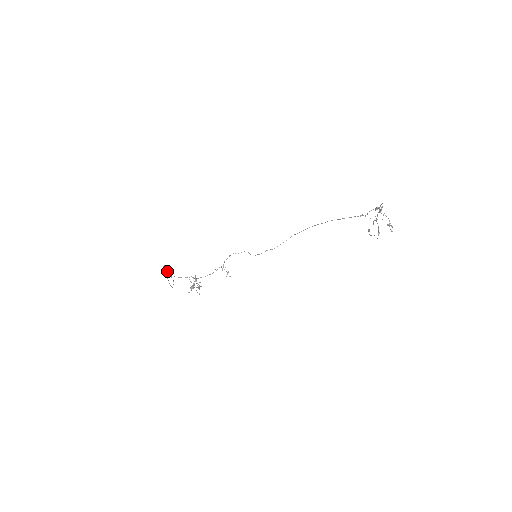
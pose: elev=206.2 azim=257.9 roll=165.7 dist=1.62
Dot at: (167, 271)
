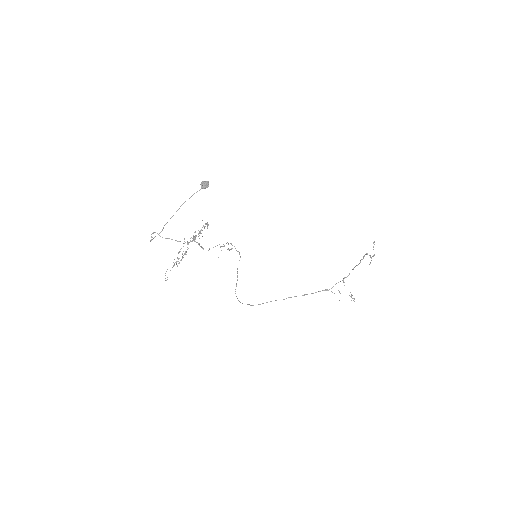
Dot at: (192, 195)
